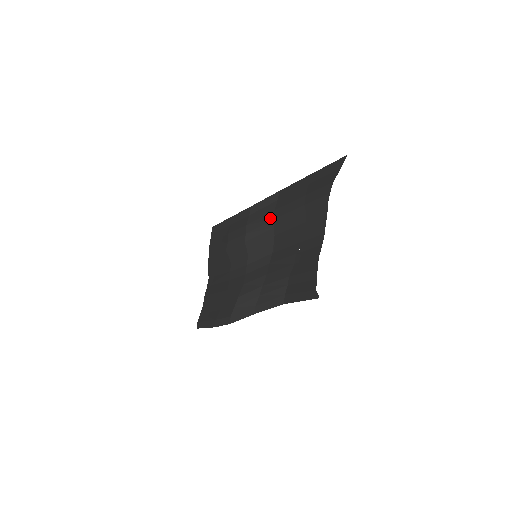
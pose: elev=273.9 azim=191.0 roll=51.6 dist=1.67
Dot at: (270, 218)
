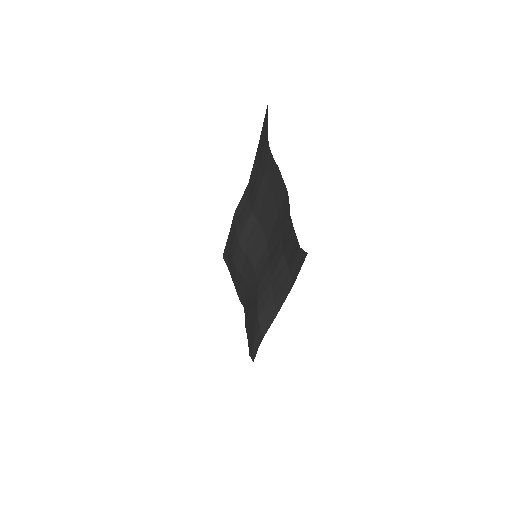
Dot at: (249, 212)
